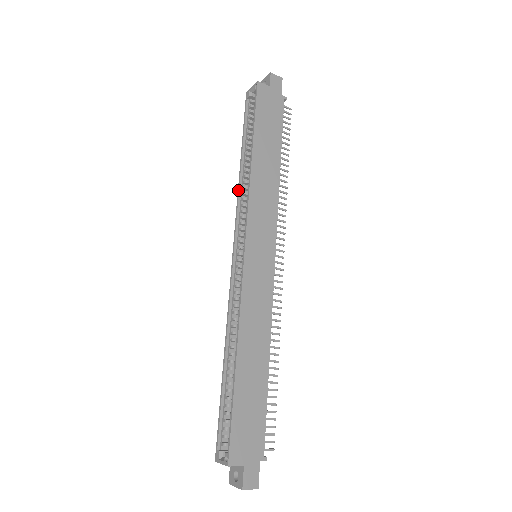
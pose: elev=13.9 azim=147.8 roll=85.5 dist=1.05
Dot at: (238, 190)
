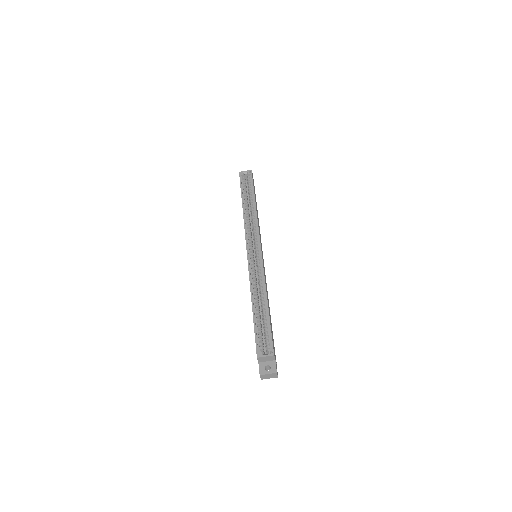
Dot at: (244, 218)
